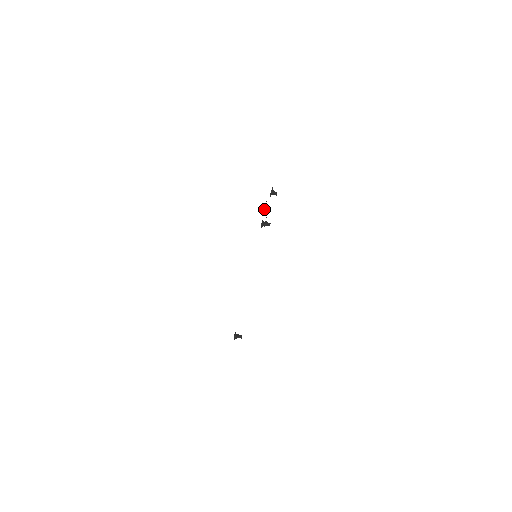
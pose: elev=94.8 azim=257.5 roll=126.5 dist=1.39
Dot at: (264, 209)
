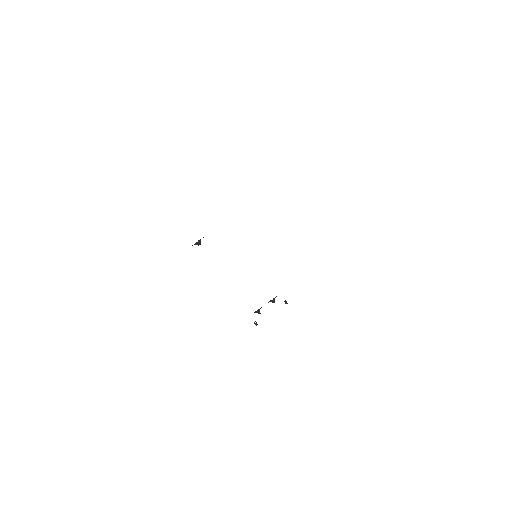
Dot at: (271, 300)
